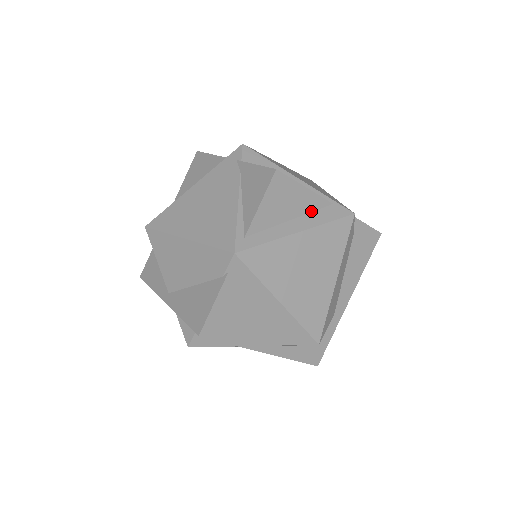
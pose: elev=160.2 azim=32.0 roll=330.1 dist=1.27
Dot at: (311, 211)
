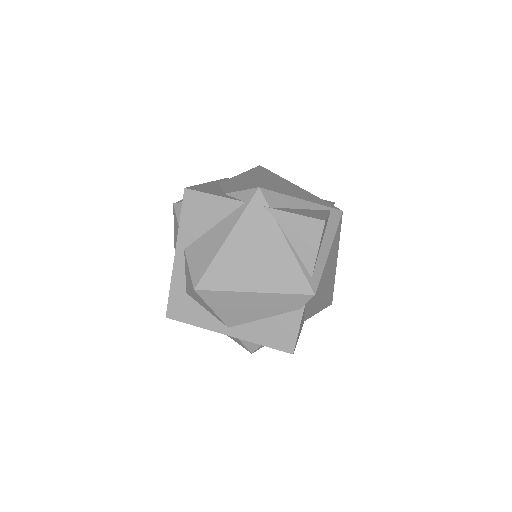
Dot at: (326, 226)
